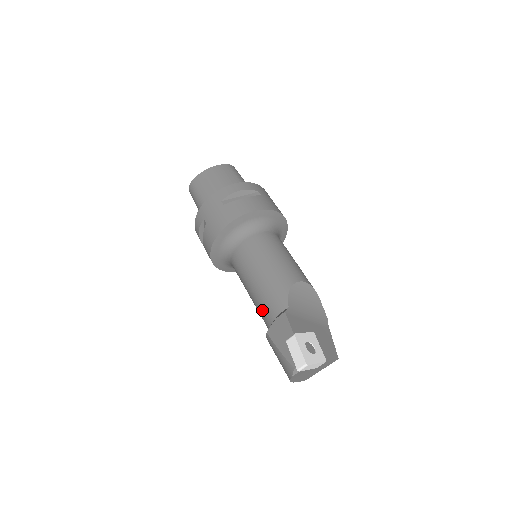
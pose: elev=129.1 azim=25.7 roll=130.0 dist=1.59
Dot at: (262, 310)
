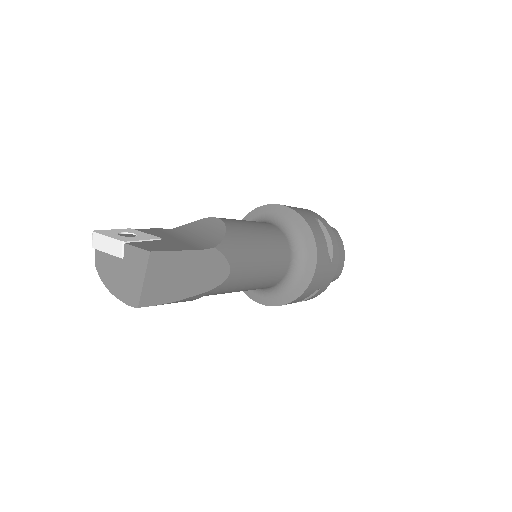
Dot at: occluded
